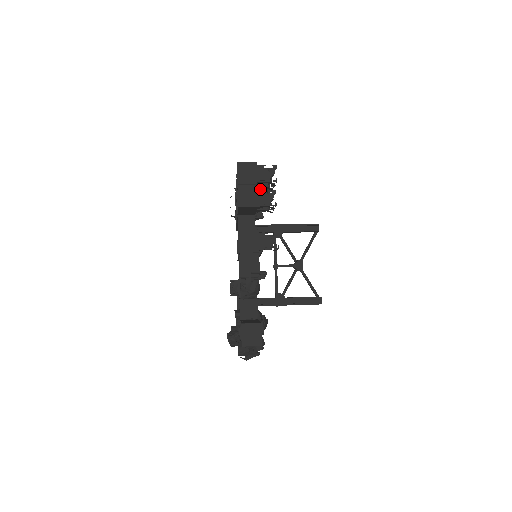
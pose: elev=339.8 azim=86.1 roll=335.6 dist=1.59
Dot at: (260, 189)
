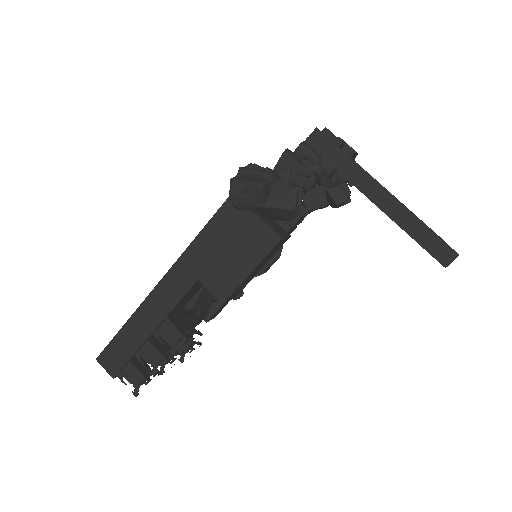
Dot at: occluded
